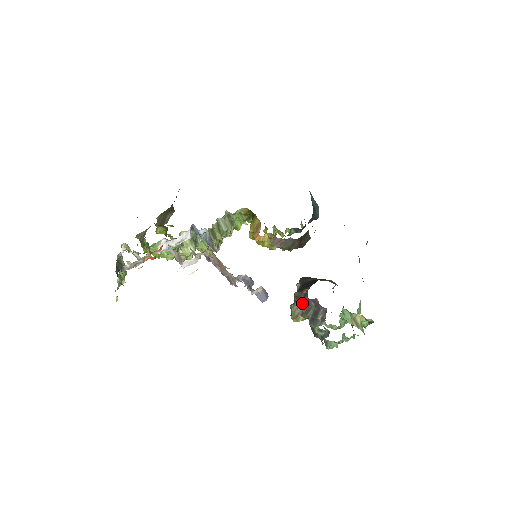
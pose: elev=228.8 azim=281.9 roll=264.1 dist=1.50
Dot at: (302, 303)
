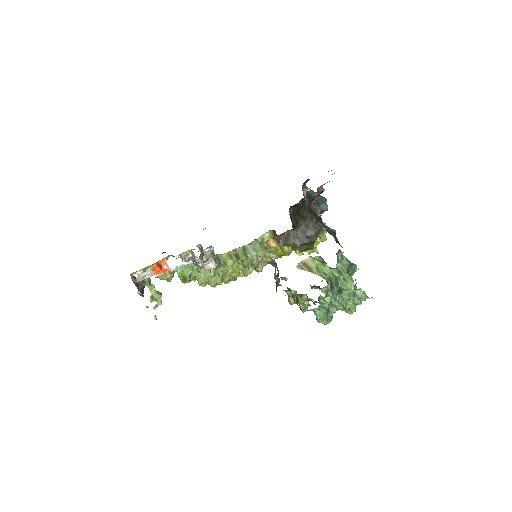
Dot at: (278, 276)
